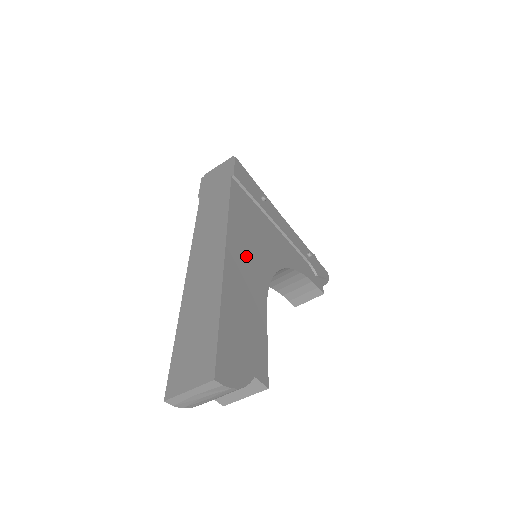
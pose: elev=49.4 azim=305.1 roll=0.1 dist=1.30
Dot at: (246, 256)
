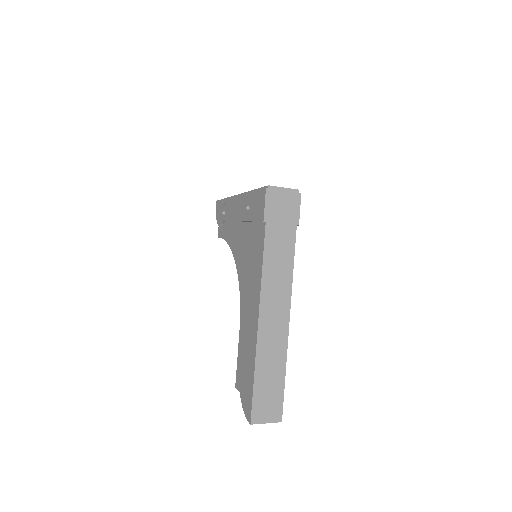
Dot at: occluded
